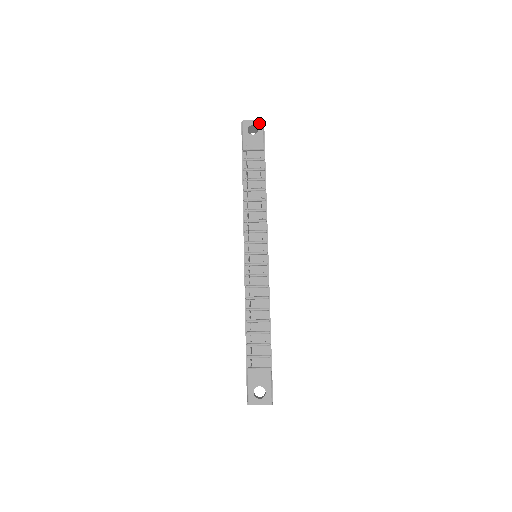
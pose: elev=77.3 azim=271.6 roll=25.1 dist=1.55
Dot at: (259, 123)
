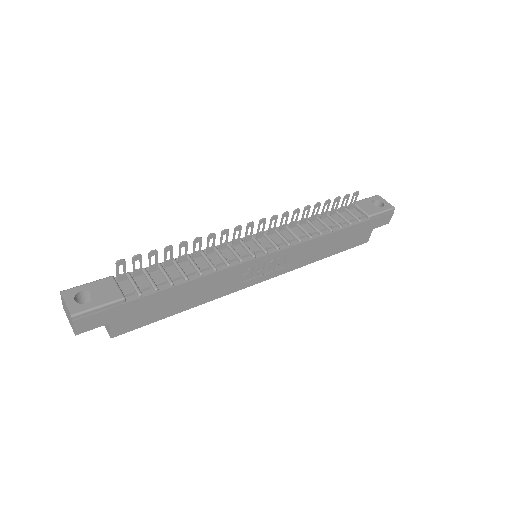
Dot at: (389, 206)
